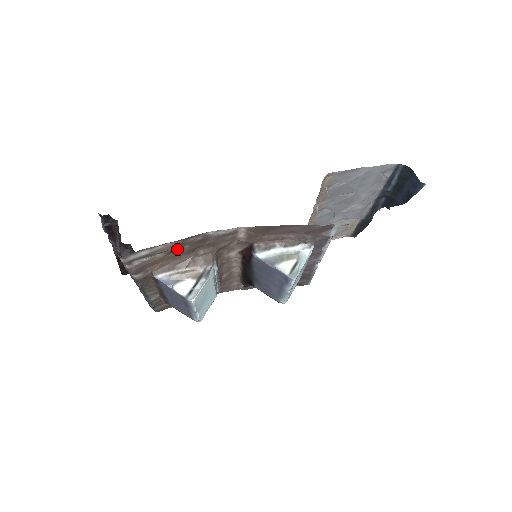
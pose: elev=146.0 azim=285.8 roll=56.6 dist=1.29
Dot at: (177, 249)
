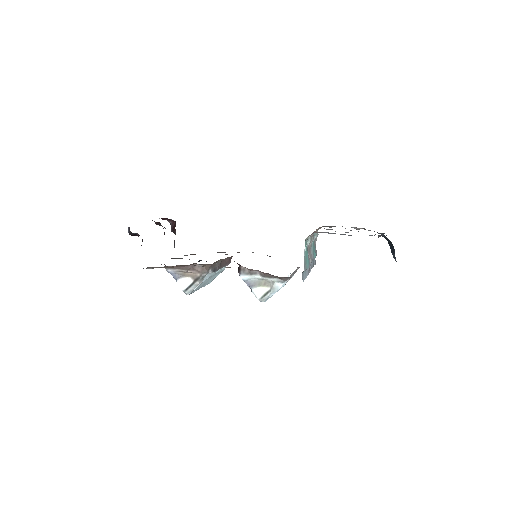
Dot at: occluded
